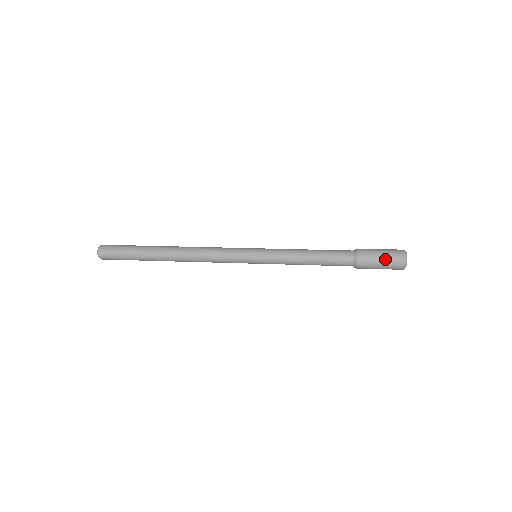
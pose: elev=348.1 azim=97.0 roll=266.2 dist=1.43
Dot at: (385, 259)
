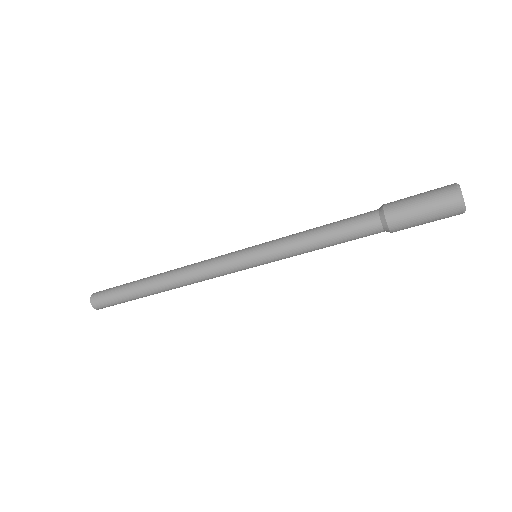
Dot at: (424, 193)
